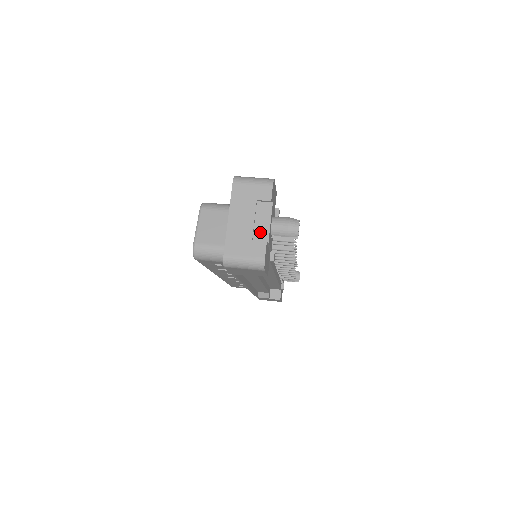
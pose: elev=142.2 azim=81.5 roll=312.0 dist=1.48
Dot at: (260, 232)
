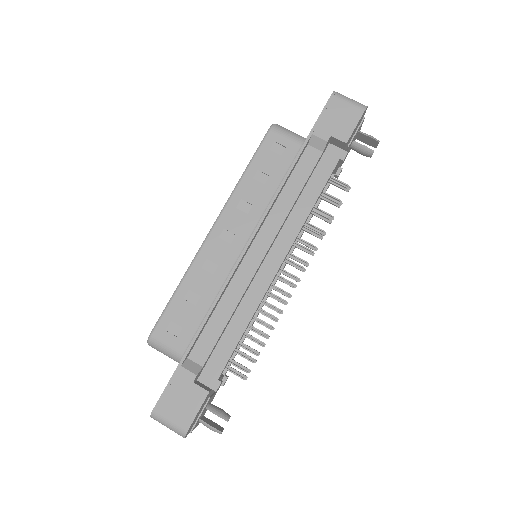
Dot at: occluded
